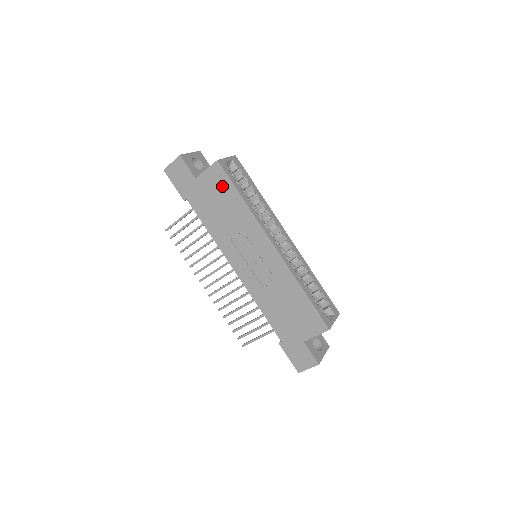
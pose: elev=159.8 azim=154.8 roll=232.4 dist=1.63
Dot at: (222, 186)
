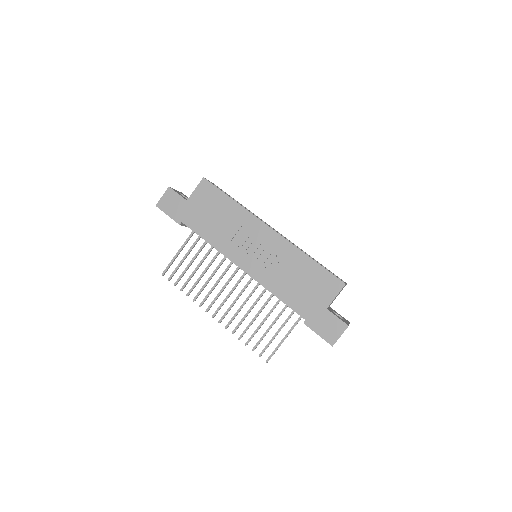
Dot at: (212, 197)
